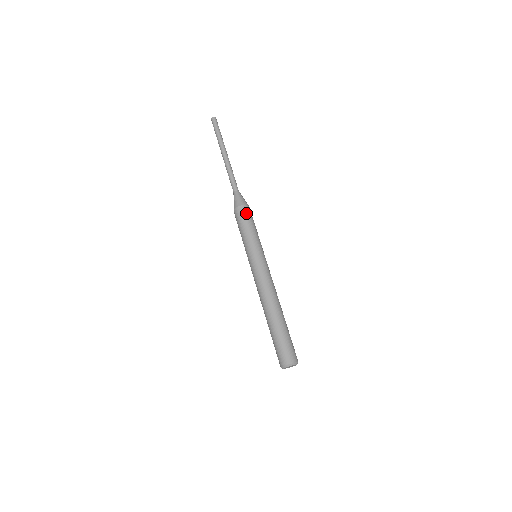
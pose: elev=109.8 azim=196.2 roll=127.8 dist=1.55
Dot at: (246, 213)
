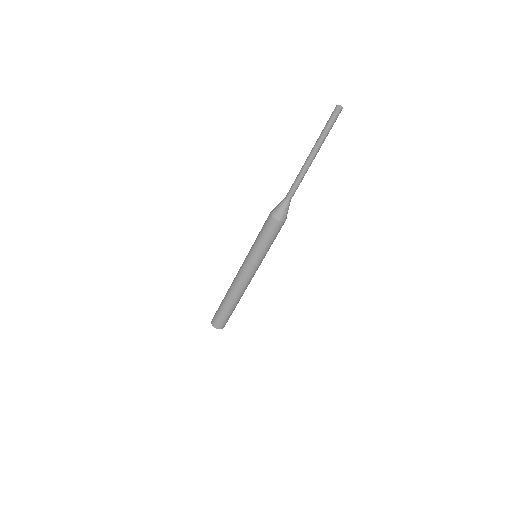
Dot at: (275, 228)
